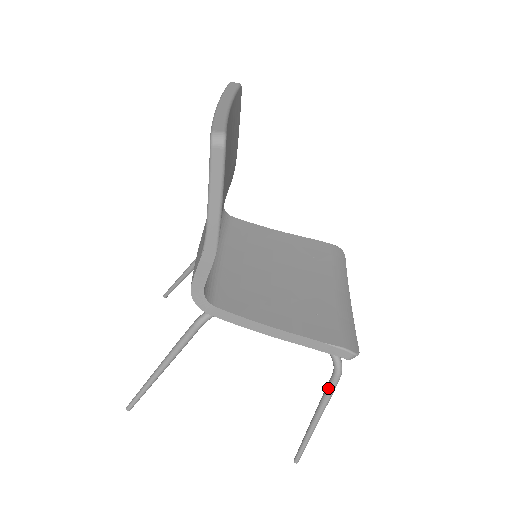
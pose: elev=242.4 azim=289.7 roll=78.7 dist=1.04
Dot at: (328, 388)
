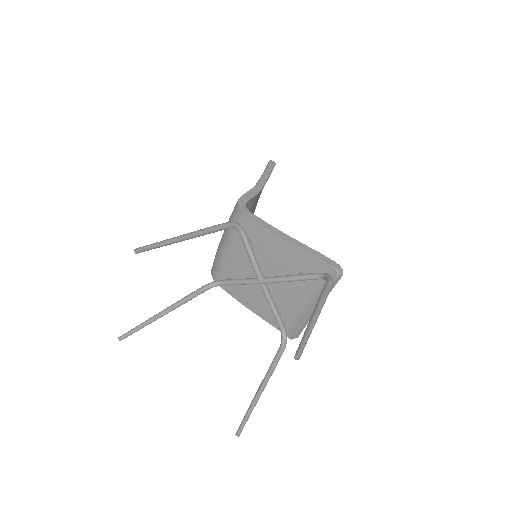
Dot at: (325, 287)
